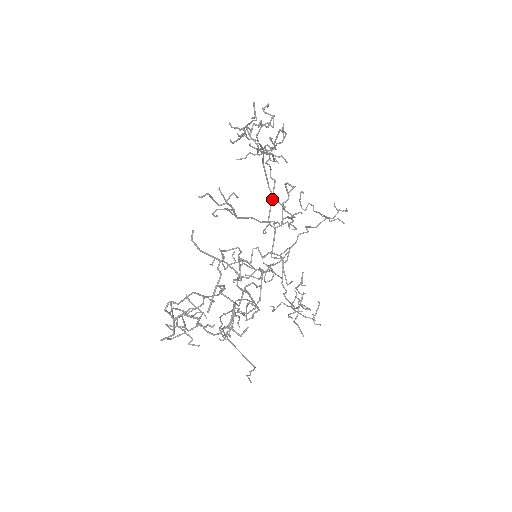
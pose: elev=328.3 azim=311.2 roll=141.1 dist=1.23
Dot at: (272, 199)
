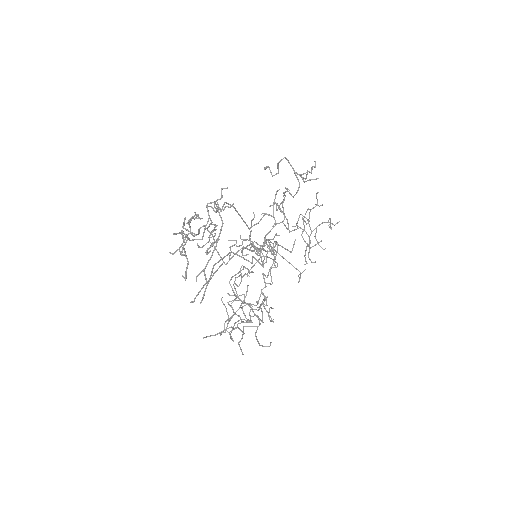
Dot at: (241, 218)
